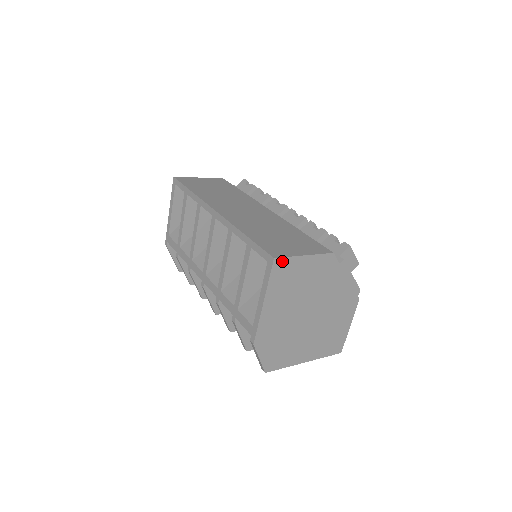
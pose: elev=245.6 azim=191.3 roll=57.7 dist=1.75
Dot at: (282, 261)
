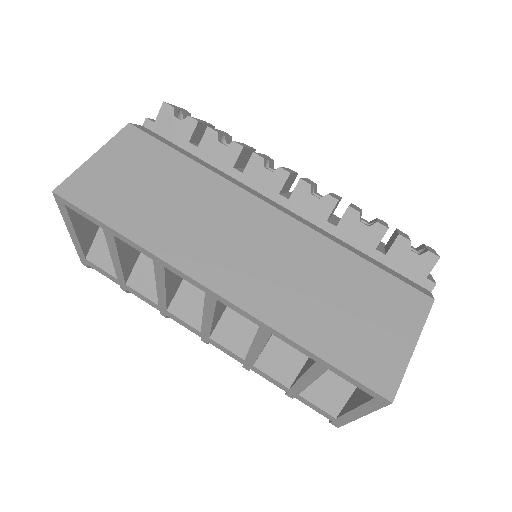
Dot at: (396, 388)
